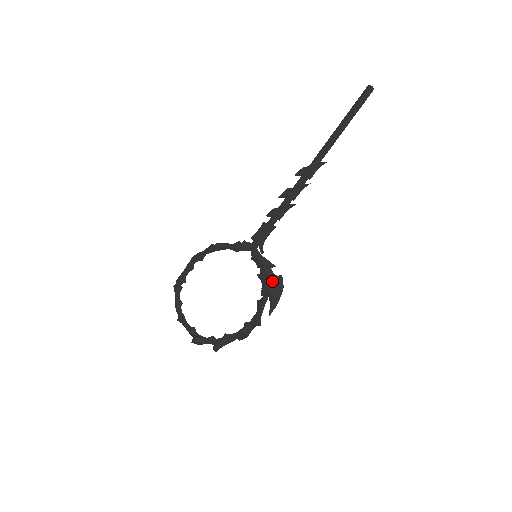
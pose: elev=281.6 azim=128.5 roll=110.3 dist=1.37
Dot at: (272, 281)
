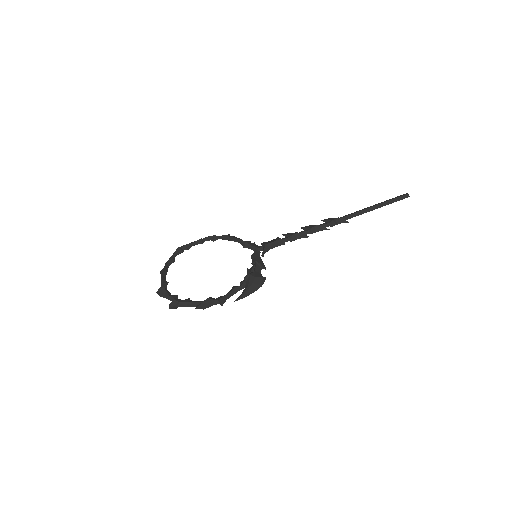
Dot at: (256, 275)
